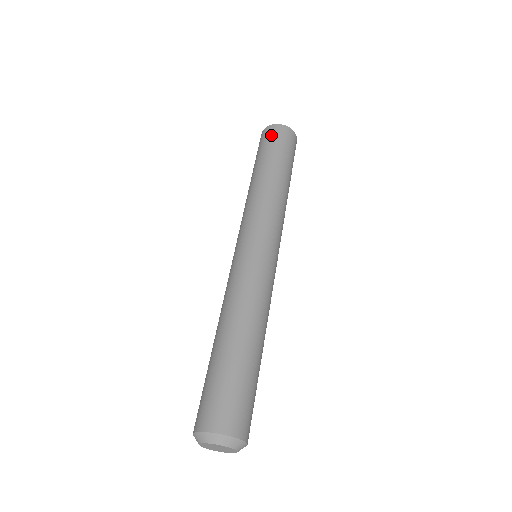
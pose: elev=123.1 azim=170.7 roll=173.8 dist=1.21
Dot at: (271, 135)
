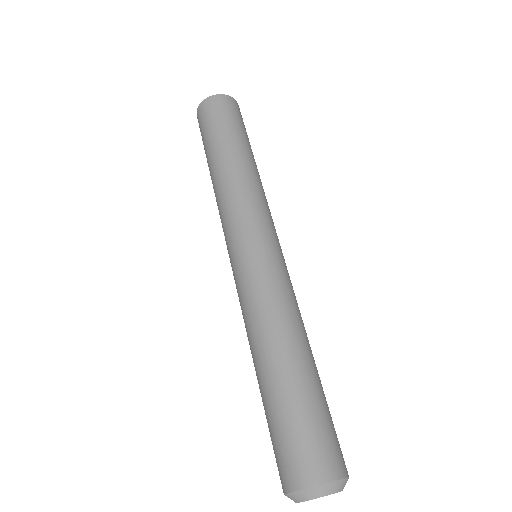
Dot at: (200, 121)
